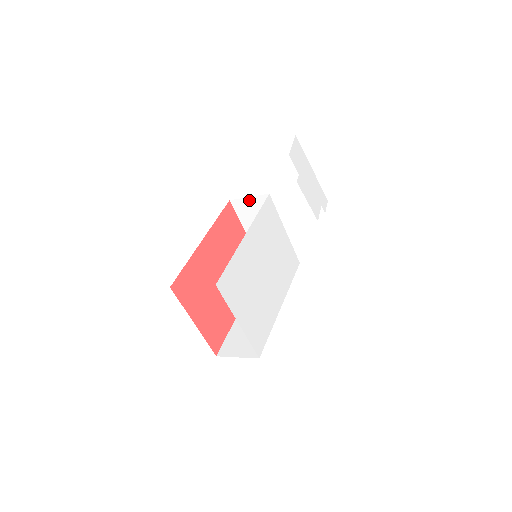
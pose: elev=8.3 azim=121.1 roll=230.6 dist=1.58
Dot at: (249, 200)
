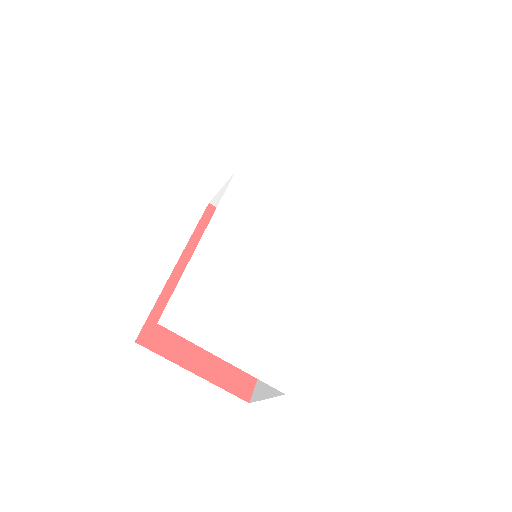
Dot at: (224, 192)
